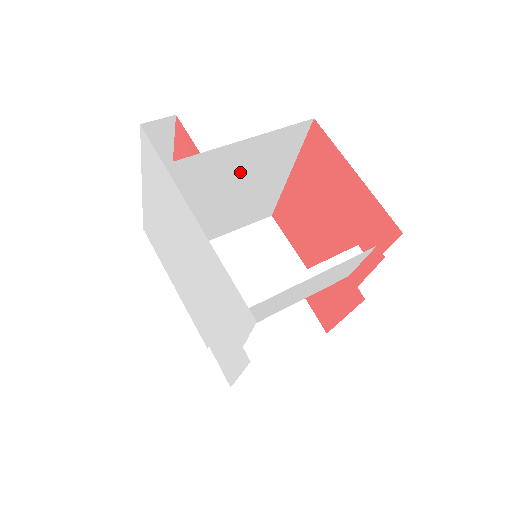
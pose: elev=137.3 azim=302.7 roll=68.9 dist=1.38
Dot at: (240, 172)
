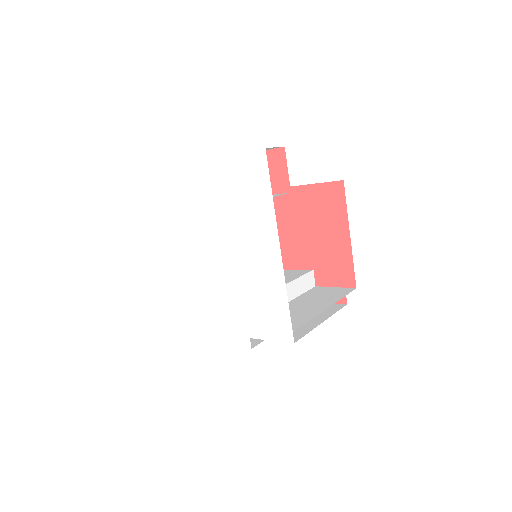
Dot at: occluded
